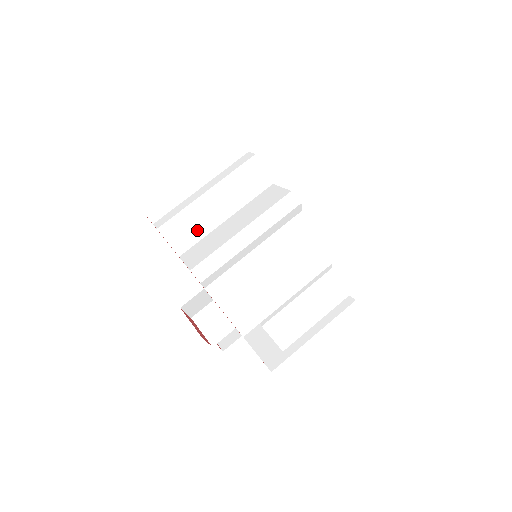
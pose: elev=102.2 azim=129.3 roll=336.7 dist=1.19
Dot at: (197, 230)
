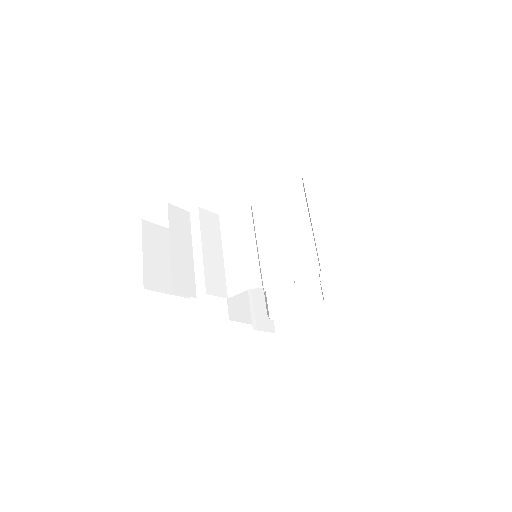
Dot at: (219, 275)
